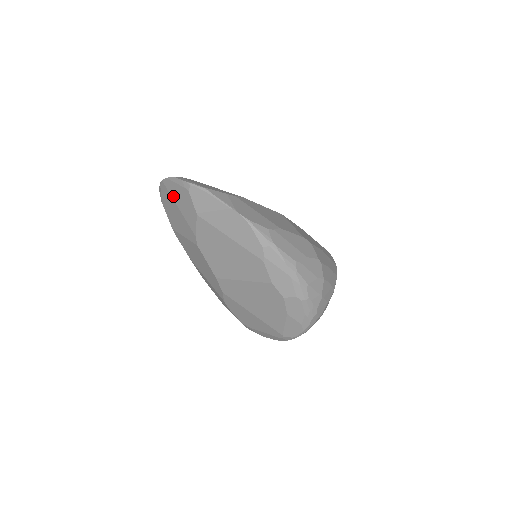
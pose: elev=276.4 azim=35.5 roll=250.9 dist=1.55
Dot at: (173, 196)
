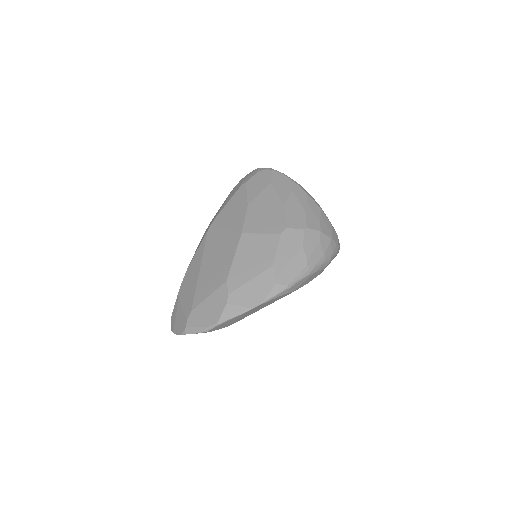
Dot at: occluded
